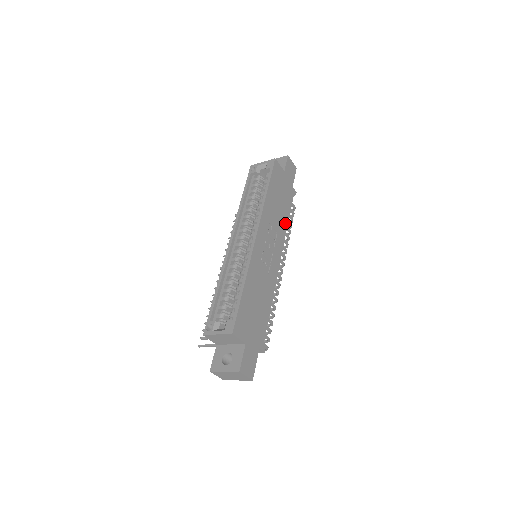
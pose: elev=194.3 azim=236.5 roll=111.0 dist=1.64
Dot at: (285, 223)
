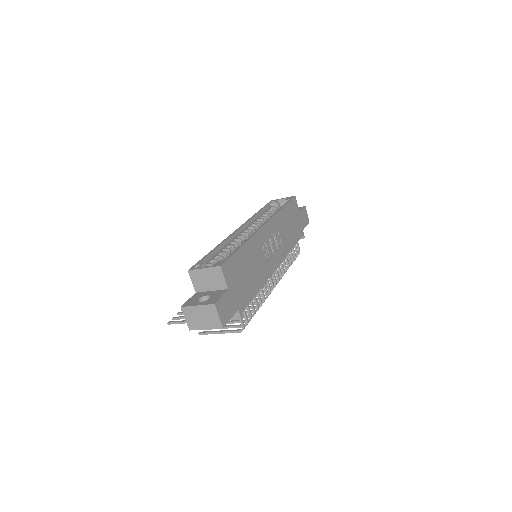
Dot at: (290, 246)
